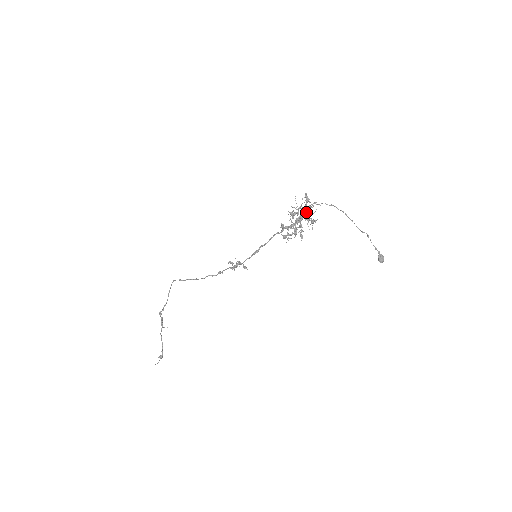
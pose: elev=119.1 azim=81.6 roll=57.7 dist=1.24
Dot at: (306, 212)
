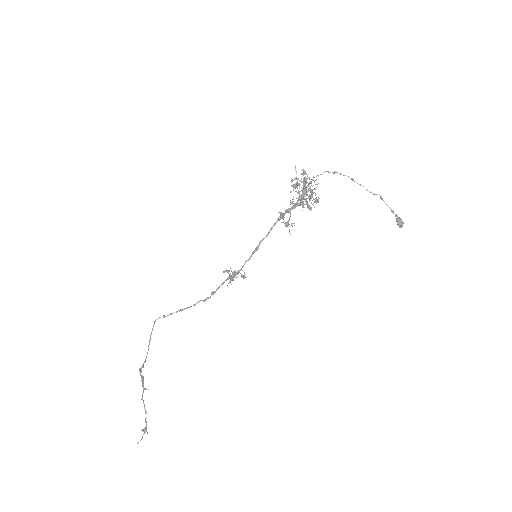
Dot at: (309, 182)
